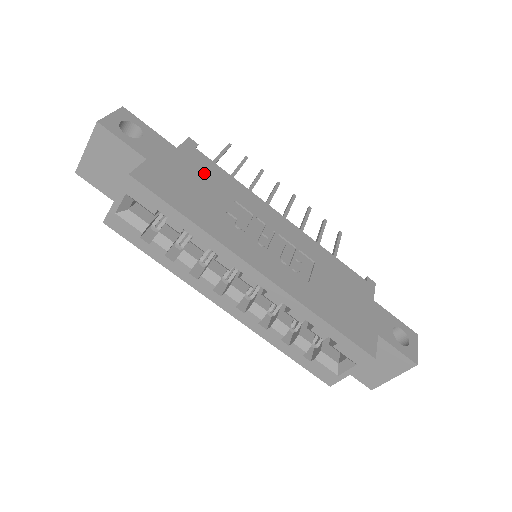
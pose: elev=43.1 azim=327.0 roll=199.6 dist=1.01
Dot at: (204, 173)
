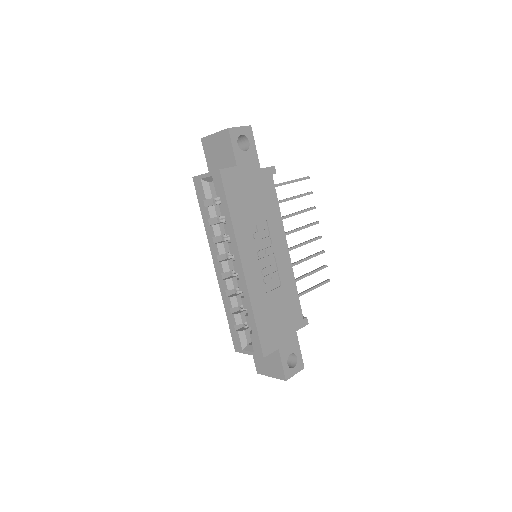
Dot at: (263, 193)
